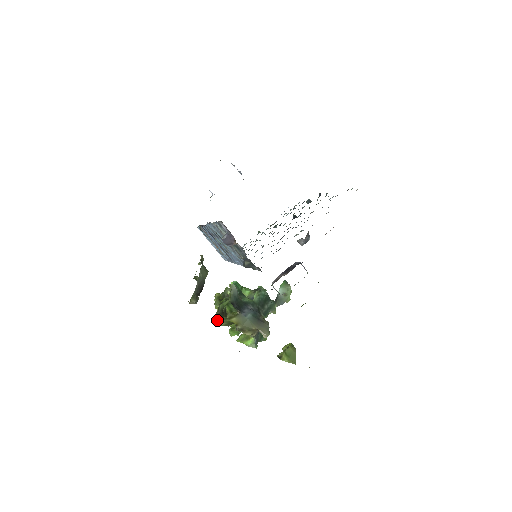
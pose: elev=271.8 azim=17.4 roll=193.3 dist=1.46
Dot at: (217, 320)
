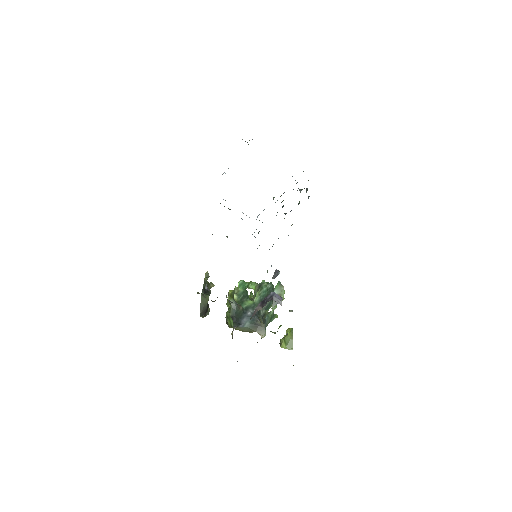
Dot at: occluded
